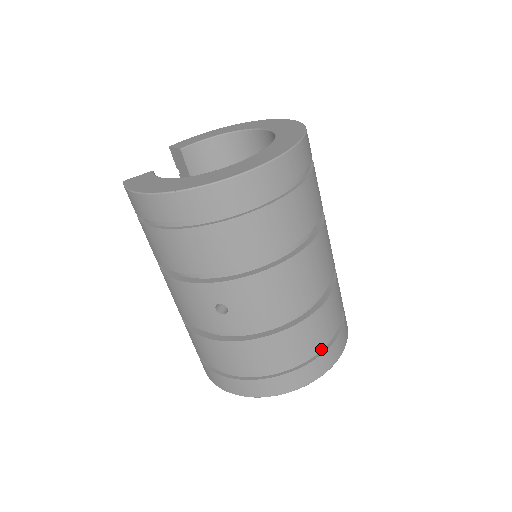
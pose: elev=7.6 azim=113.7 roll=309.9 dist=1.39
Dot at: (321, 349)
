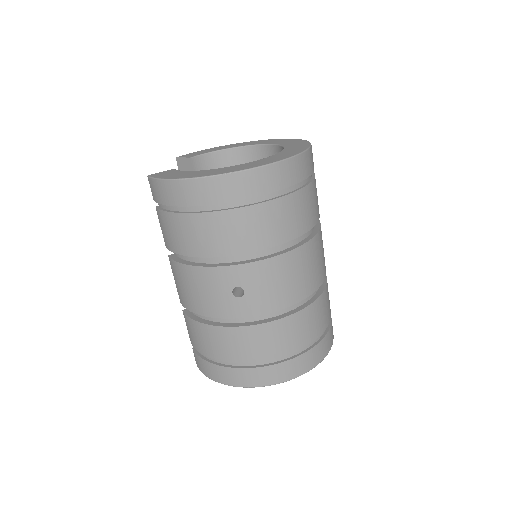
Dot at: (317, 339)
